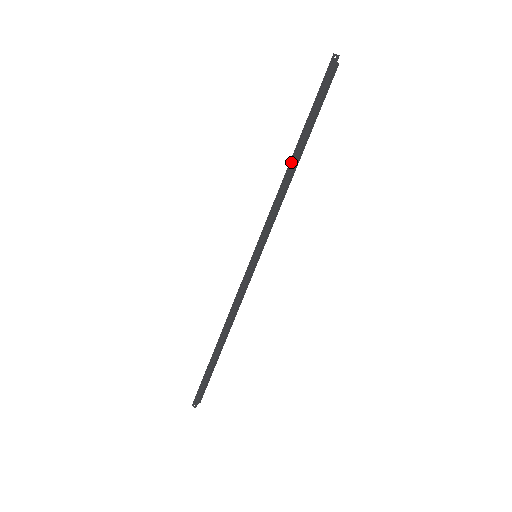
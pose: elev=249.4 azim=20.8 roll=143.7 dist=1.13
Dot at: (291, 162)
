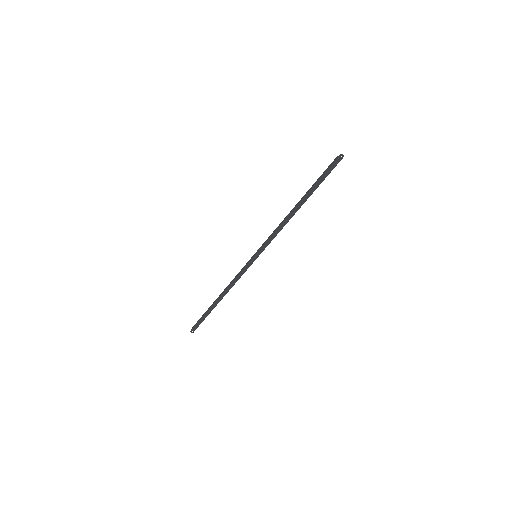
Dot at: (295, 209)
